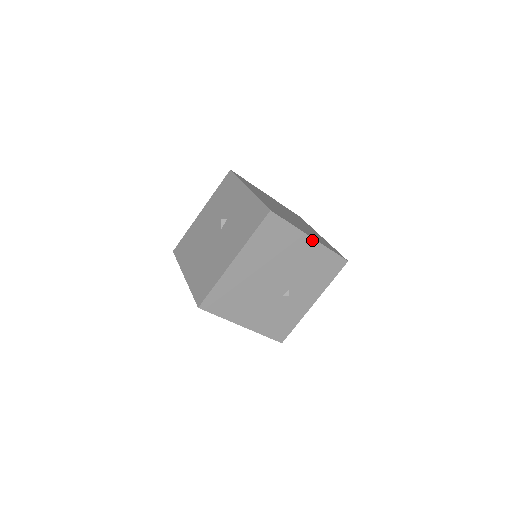
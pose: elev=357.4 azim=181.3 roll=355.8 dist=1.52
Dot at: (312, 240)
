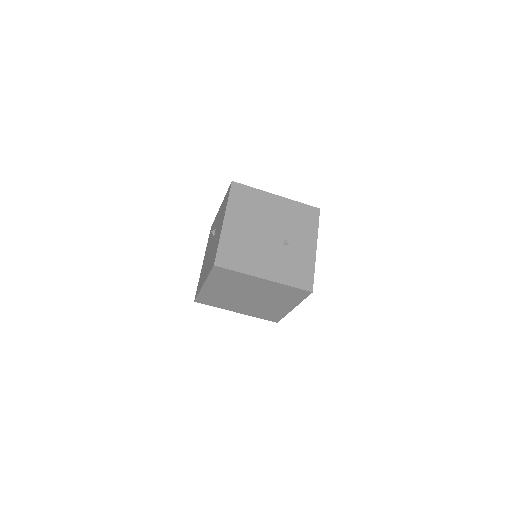
Dot at: (278, 197)
